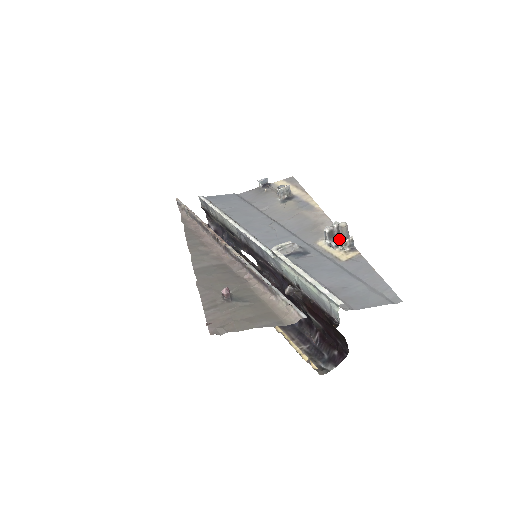
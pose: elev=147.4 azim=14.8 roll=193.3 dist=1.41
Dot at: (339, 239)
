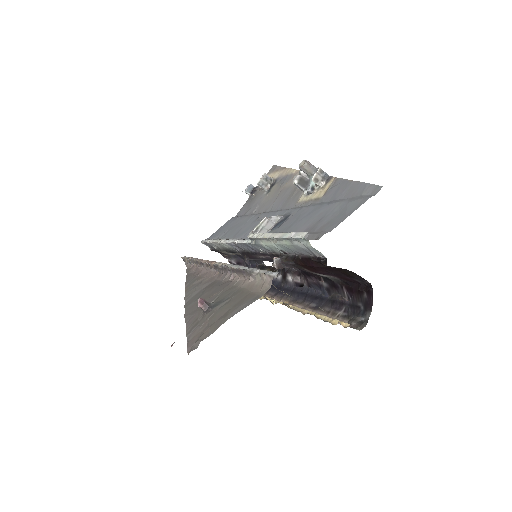
Dot at: (310, 180)
